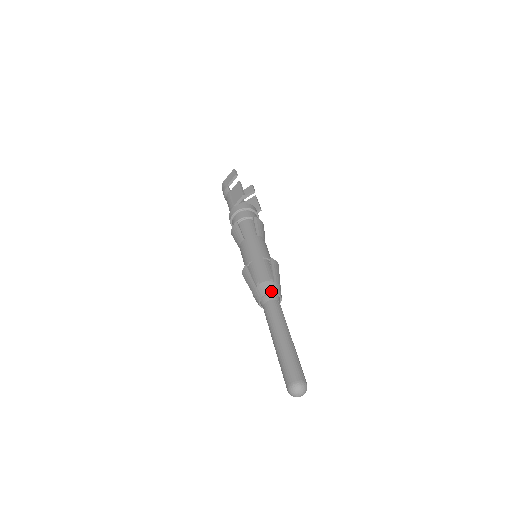
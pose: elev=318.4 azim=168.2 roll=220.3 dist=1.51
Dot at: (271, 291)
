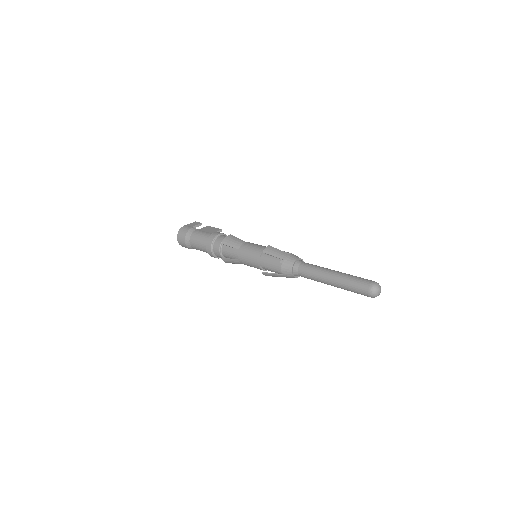
Dot at: (302, 259)
